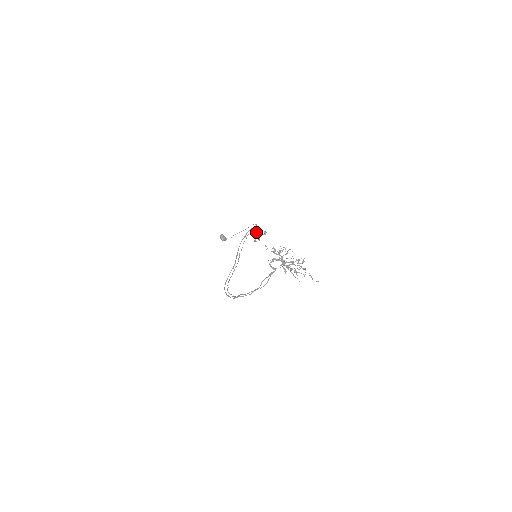
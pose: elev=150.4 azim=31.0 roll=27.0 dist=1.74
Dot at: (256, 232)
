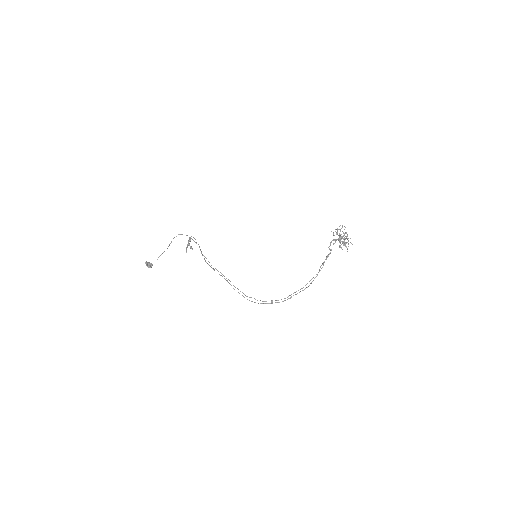
Dot at: (188, 241)
